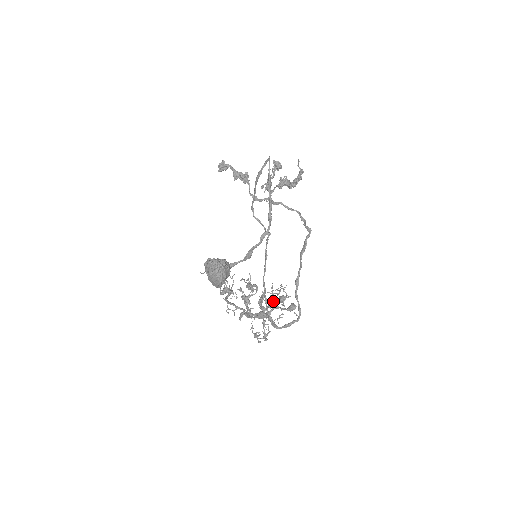
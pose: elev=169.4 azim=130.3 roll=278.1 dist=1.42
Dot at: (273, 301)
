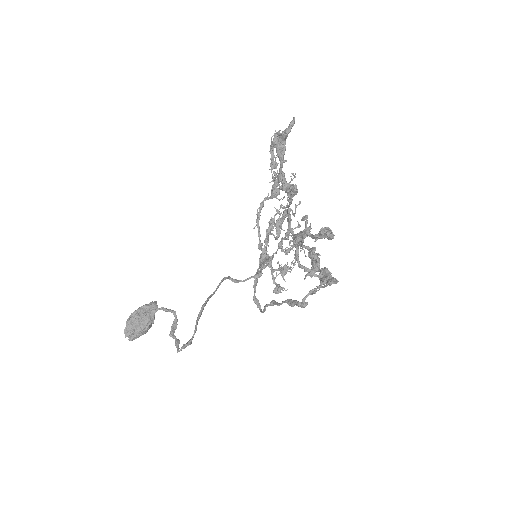
Dot at: (287, 254)
